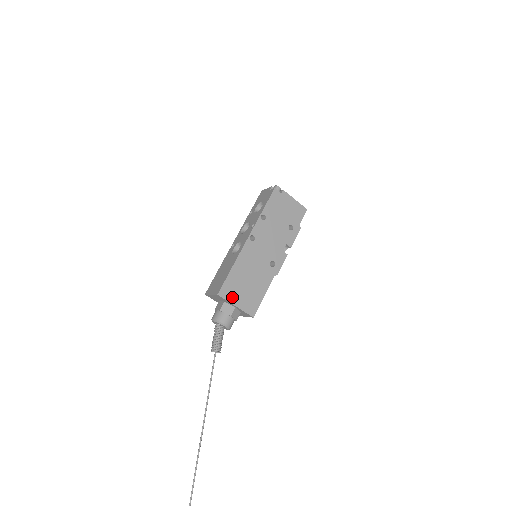
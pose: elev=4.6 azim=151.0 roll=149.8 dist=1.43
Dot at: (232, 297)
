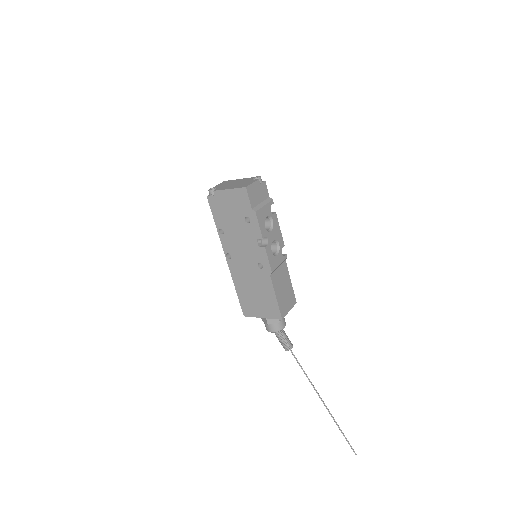
Dot at: (254, 312)
